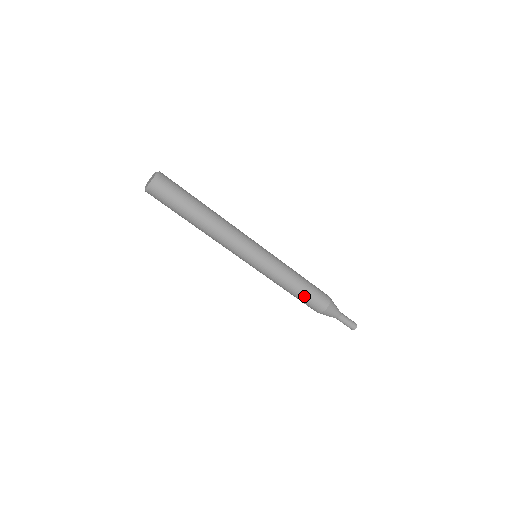
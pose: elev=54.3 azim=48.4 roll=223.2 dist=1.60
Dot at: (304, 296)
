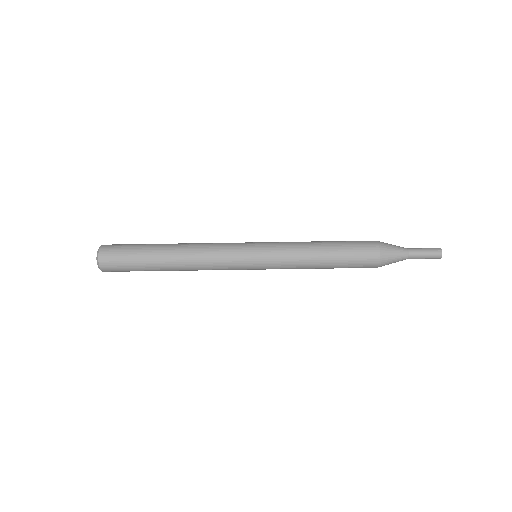
Dot at: (340, 246)
